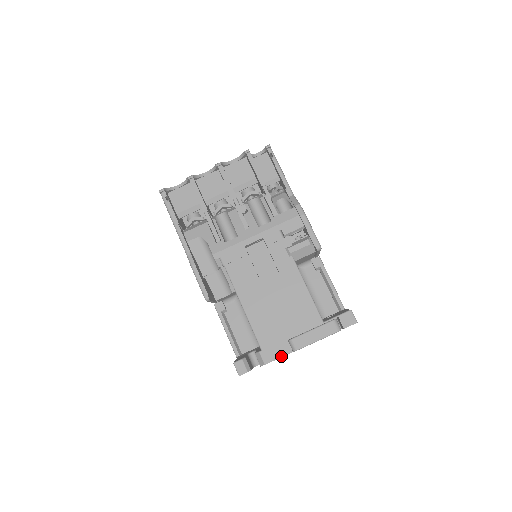
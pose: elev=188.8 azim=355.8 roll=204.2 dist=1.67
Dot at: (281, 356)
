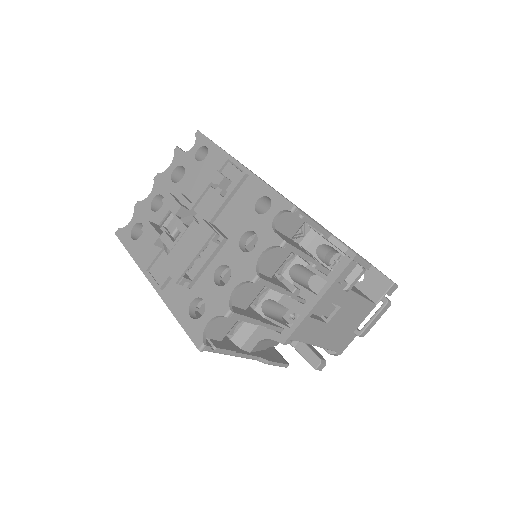
Dot at: occluded
